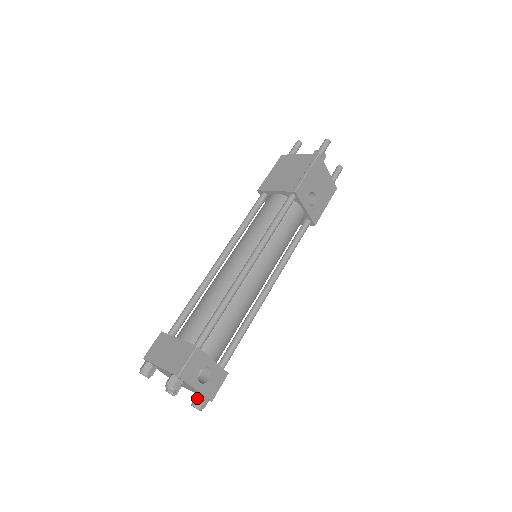
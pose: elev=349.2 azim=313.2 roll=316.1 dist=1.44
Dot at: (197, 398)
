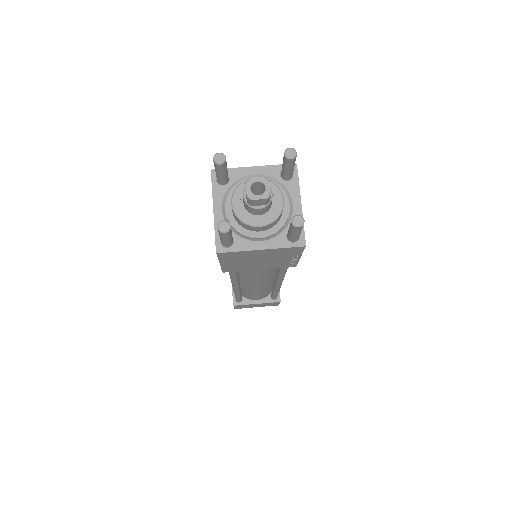
Dot at: occluded
